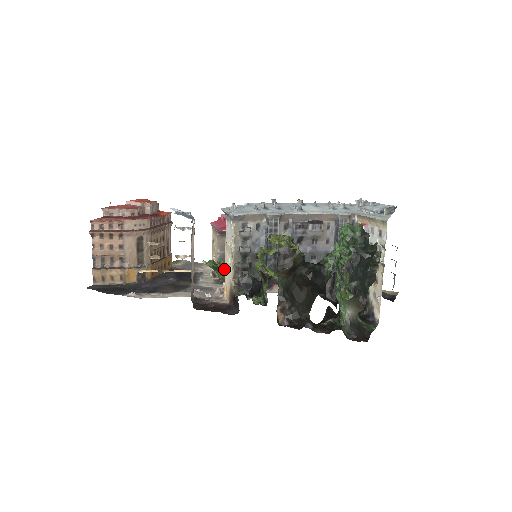
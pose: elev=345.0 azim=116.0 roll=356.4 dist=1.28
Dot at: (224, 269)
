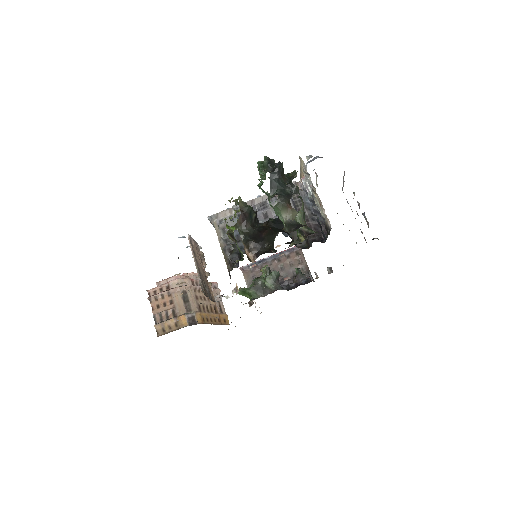
Dot at: (250, 290)
